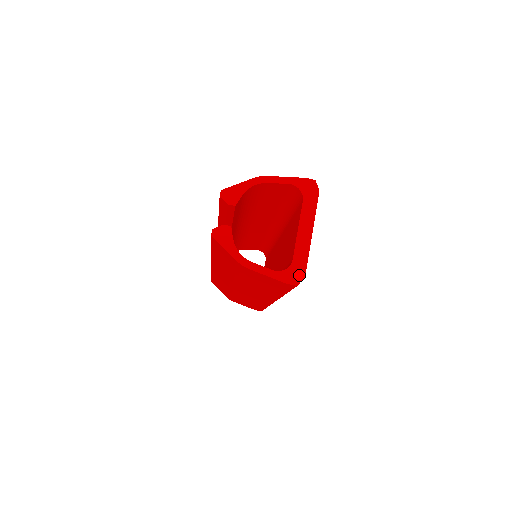
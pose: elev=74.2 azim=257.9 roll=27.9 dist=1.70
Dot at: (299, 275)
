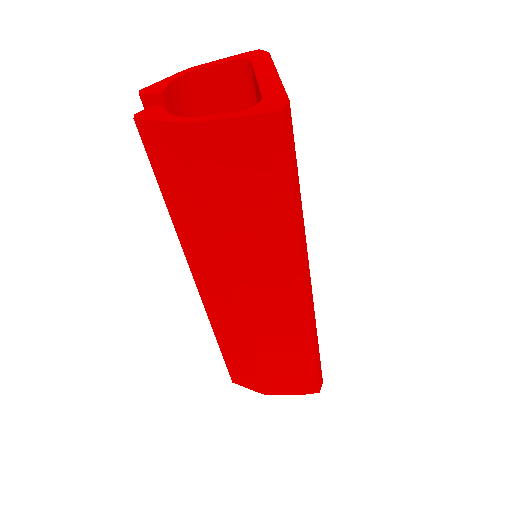
Dot at: (279, 102)
